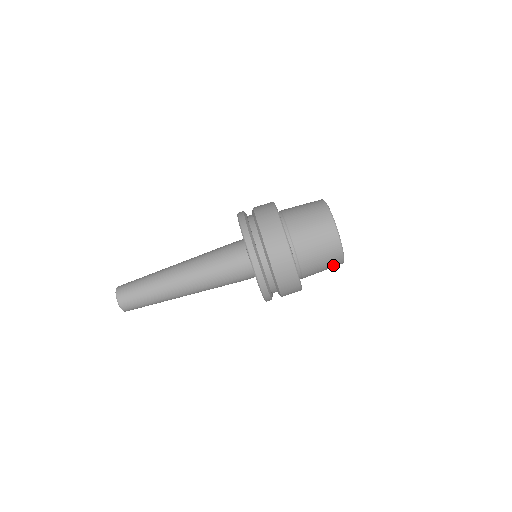
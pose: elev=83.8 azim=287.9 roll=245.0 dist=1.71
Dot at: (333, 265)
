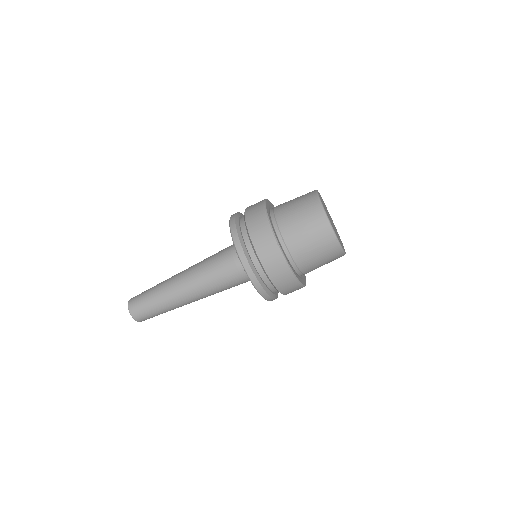
Dot at: (334, 259)
